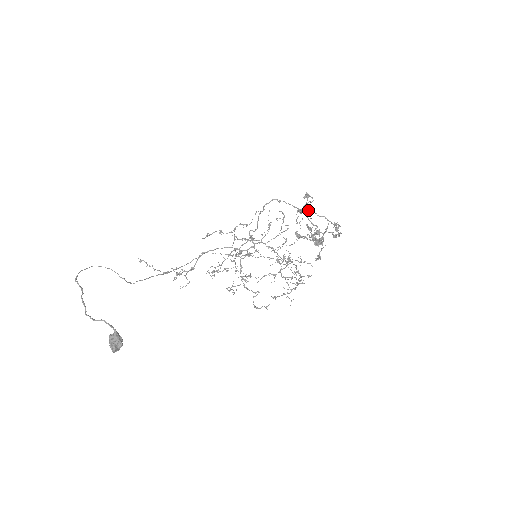
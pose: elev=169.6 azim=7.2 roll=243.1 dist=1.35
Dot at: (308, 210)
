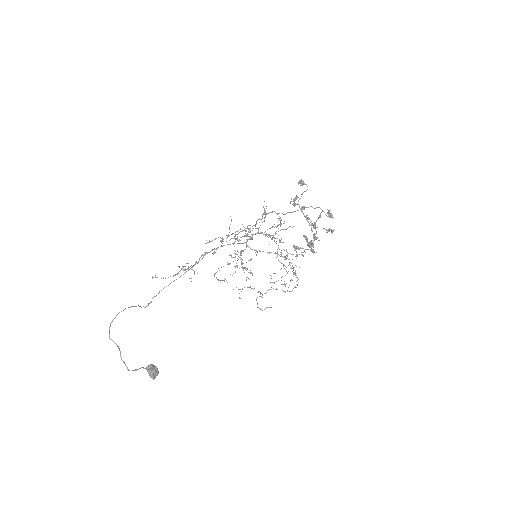
Dot at: (304, 208)
